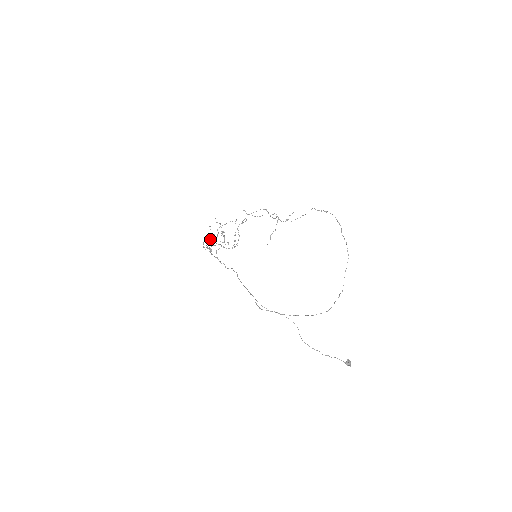
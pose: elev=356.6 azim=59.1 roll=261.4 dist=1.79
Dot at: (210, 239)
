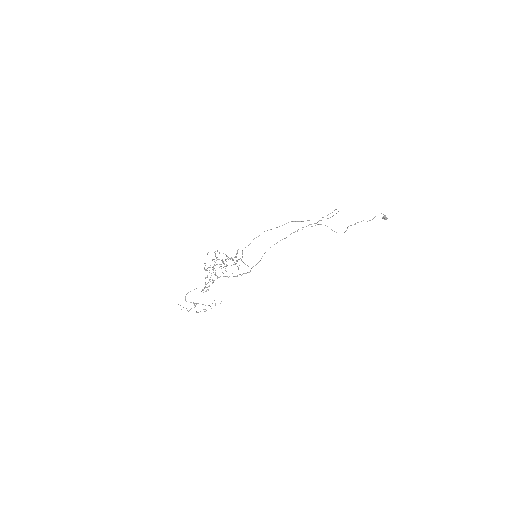
Dot at: (207, 276)
